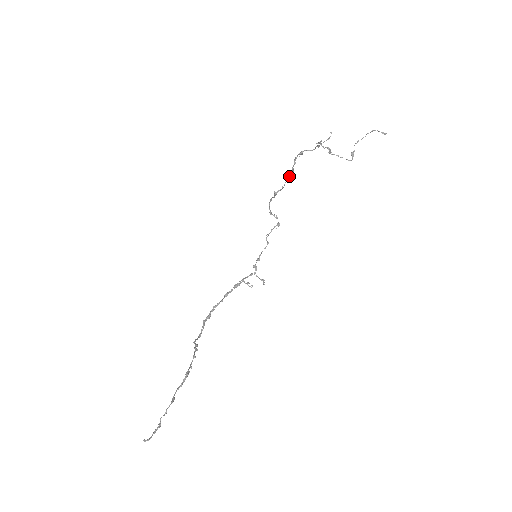
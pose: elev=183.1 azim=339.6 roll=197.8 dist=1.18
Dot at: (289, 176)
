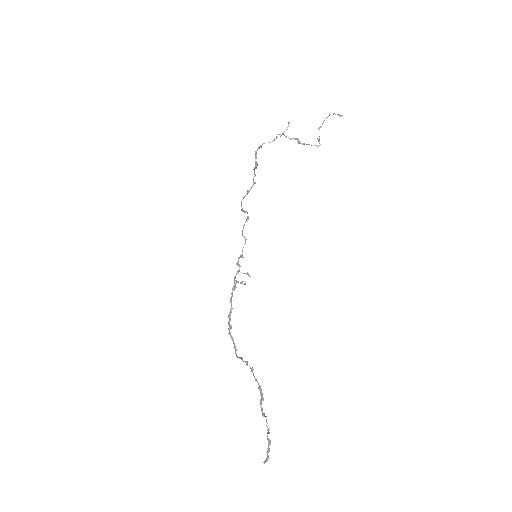
Dot at: (254, 171)
